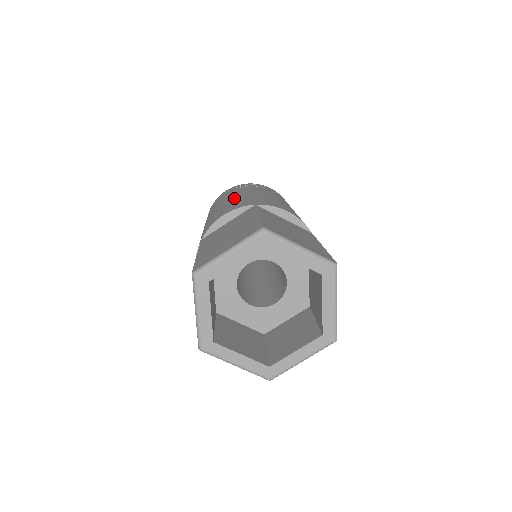
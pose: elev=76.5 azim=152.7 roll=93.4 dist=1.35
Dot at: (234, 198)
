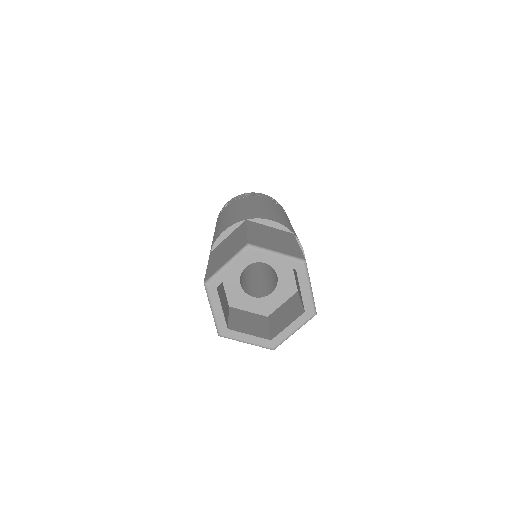
Dot at: (276, 211)
